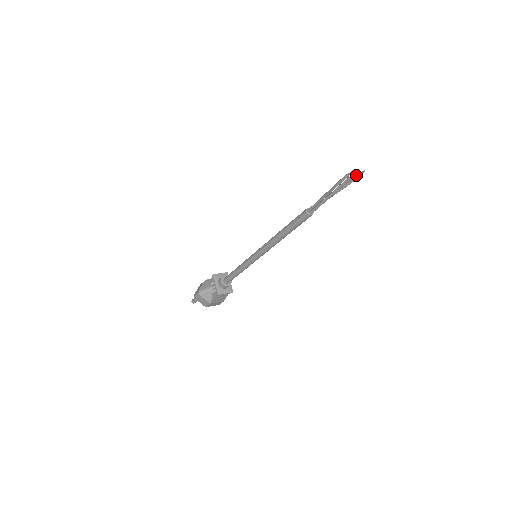
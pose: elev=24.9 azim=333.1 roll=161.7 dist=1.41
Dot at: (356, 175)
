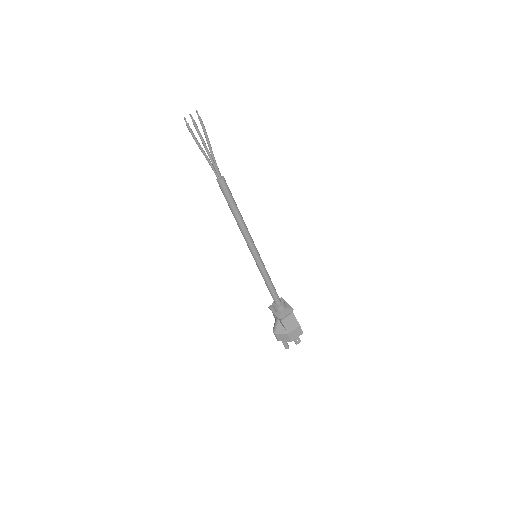
Dot at: (199, 120)
